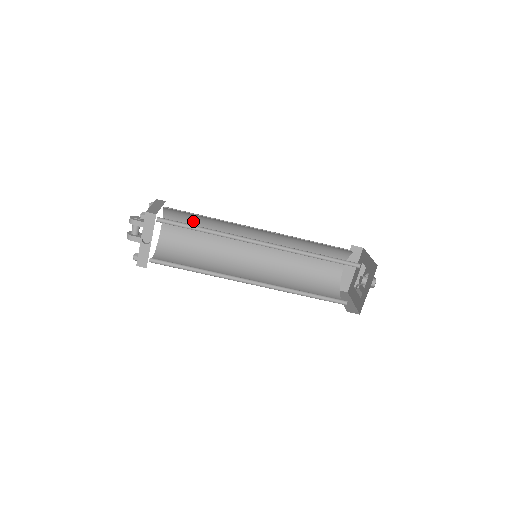
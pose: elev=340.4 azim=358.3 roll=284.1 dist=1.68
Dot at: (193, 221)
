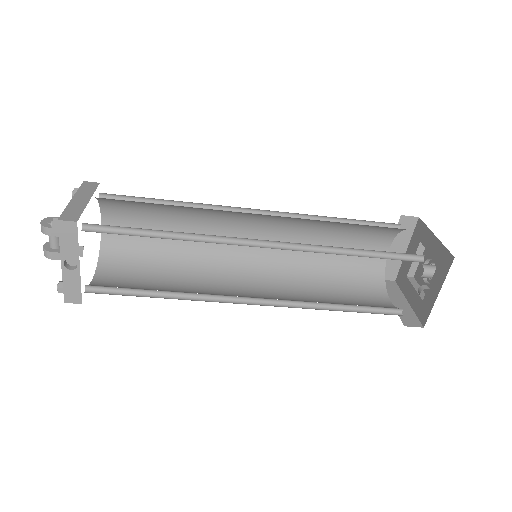
Dot at: (149, 209)
